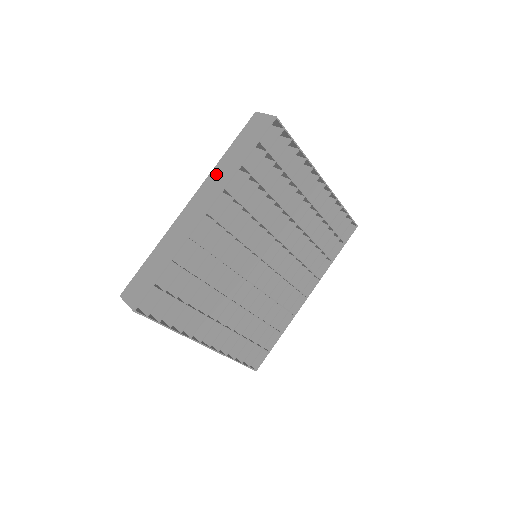
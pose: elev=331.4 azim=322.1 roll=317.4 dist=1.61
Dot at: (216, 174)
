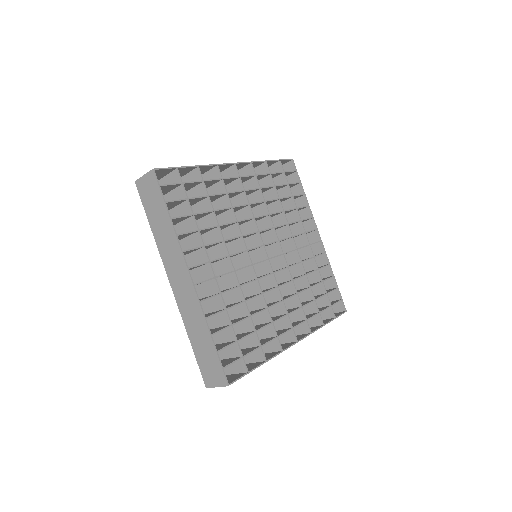
Dot at: occluded
